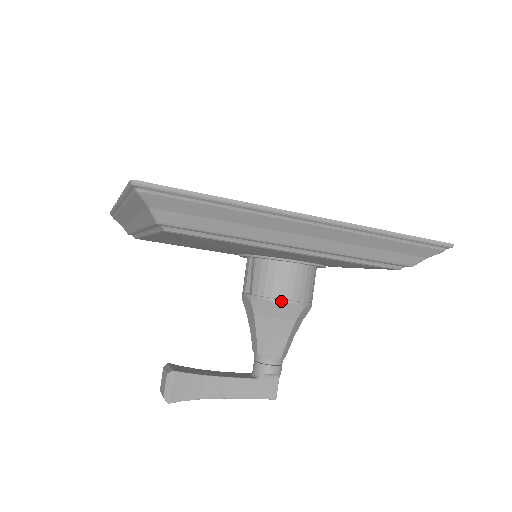
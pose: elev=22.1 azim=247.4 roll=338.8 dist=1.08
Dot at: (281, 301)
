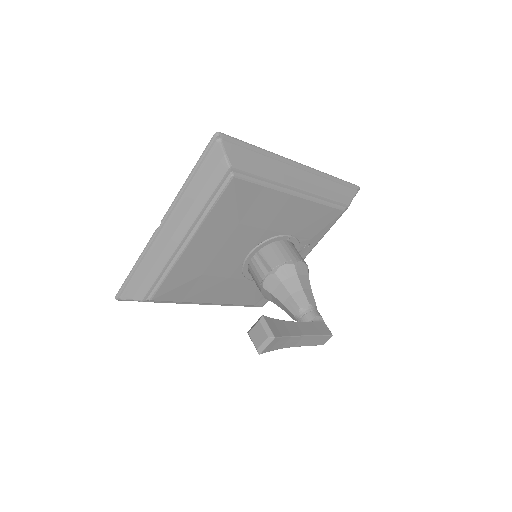
Dot at: (294, 261)
